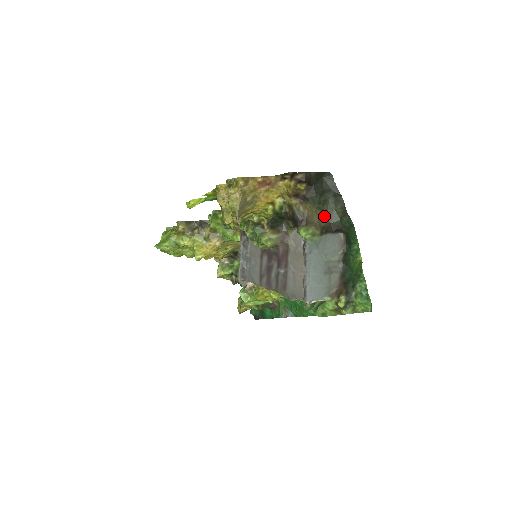
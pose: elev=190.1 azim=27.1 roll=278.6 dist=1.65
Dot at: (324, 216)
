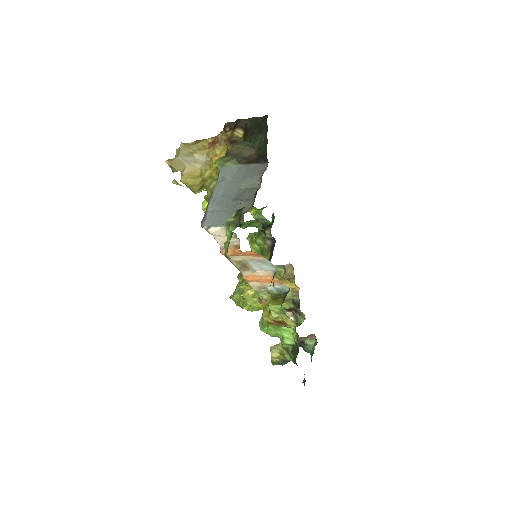
Dot at: (253, 152)
